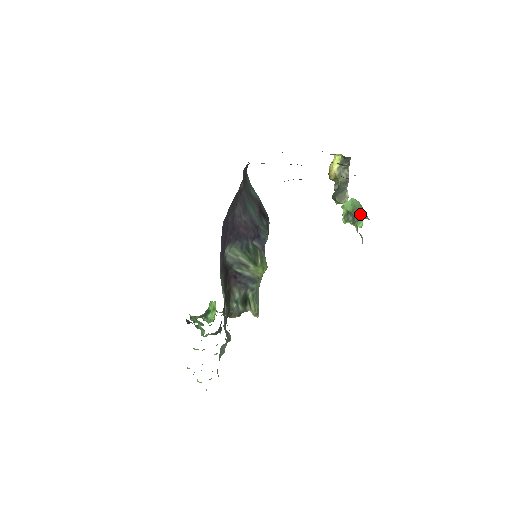
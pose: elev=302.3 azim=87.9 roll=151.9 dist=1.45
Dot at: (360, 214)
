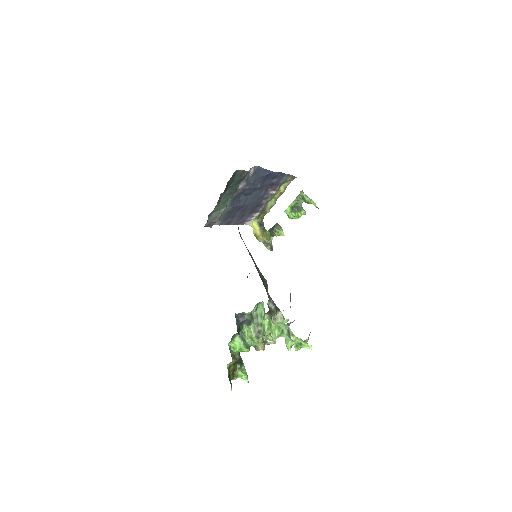
Dot at: occluded
